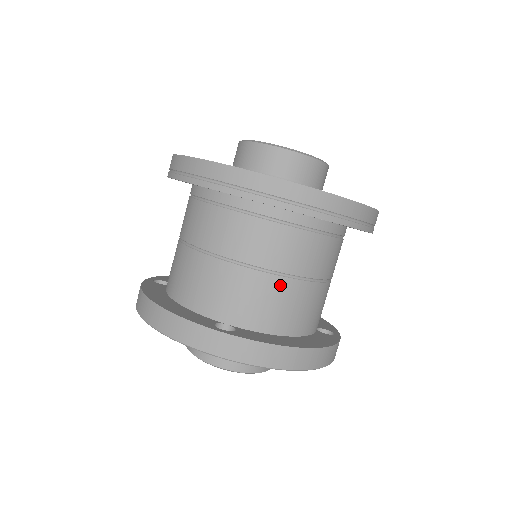
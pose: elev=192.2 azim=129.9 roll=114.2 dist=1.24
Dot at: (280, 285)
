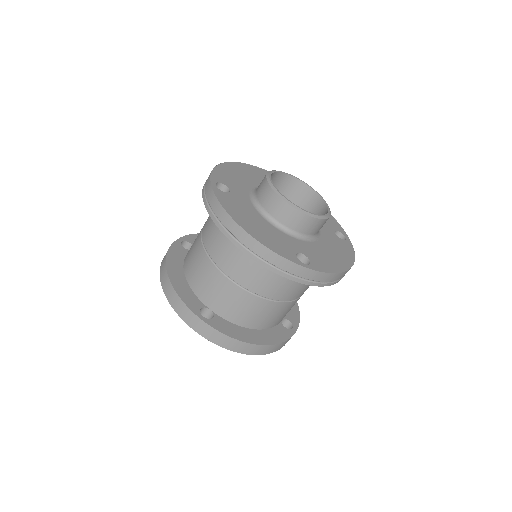
Dot at: (252, 300)
